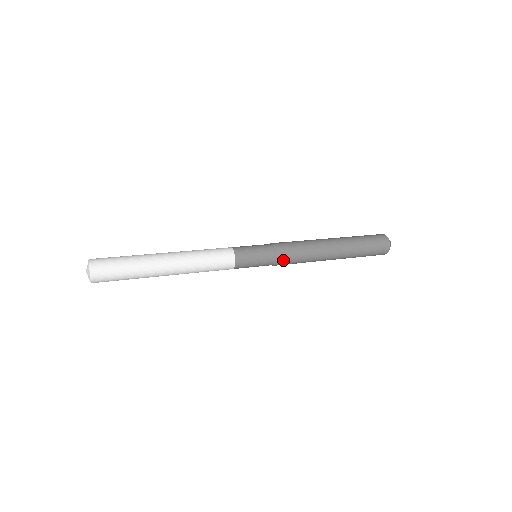
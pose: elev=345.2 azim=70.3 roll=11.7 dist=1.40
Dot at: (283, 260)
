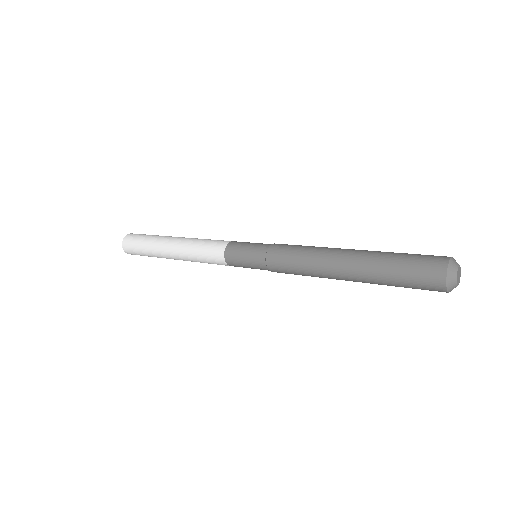
Dot at: (275, 256)
